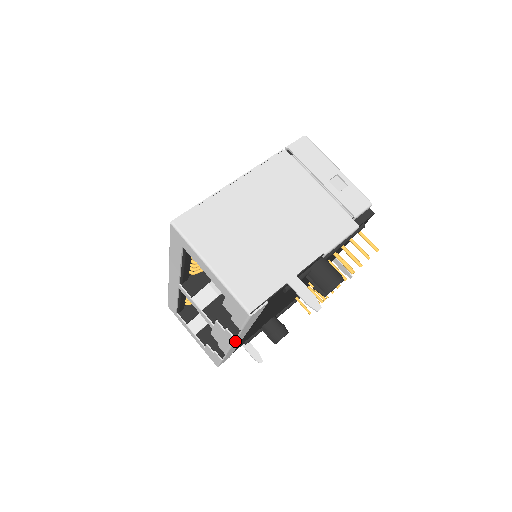
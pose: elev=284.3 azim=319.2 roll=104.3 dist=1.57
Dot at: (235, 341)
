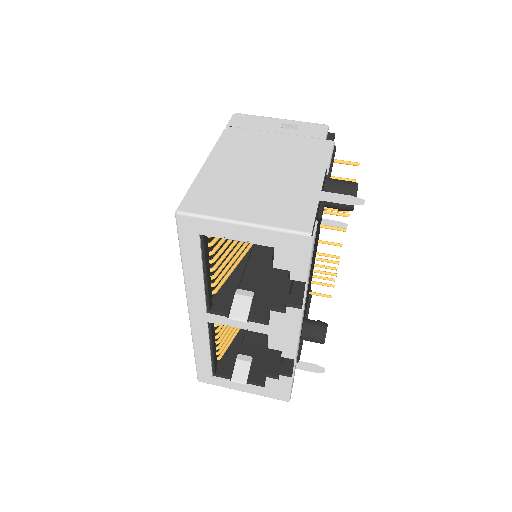
Dot at: (302, 318)
